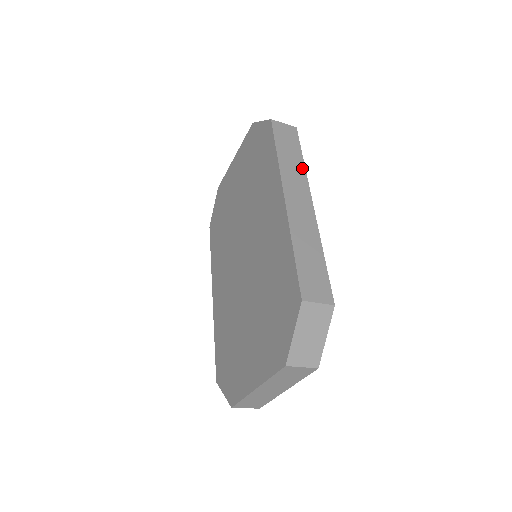
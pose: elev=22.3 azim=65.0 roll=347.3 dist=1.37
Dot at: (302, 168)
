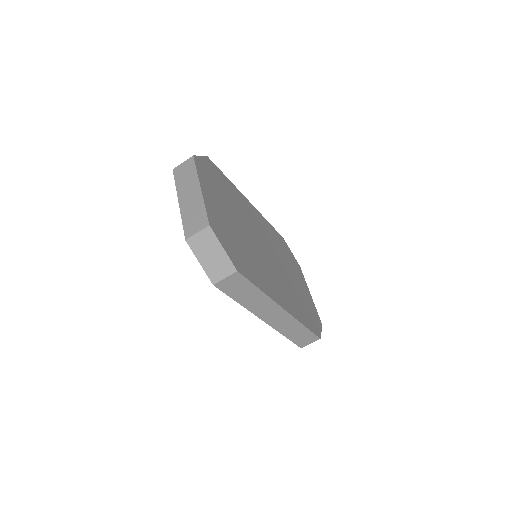
Dot at: occluded
